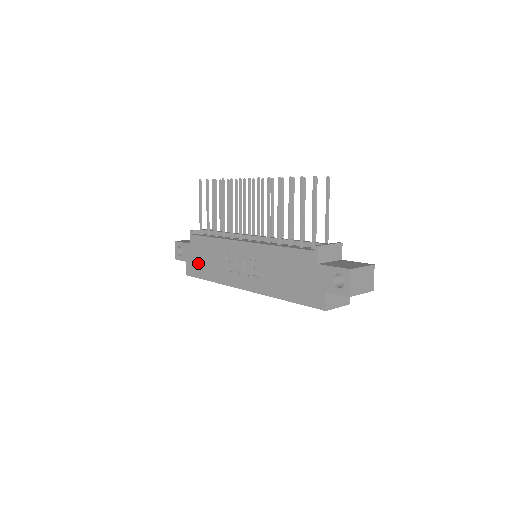
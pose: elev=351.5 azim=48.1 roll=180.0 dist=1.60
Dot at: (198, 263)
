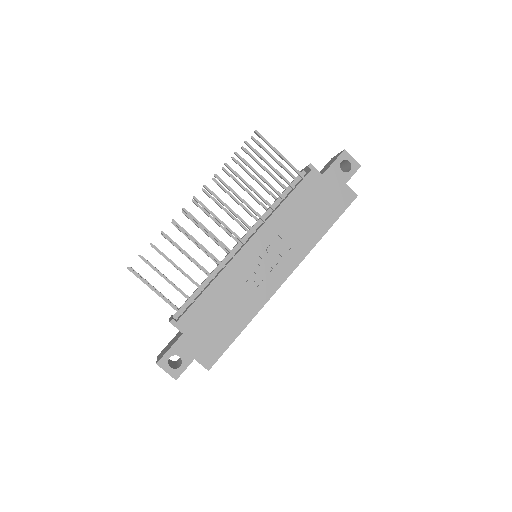
Dot at: (213, 335)
